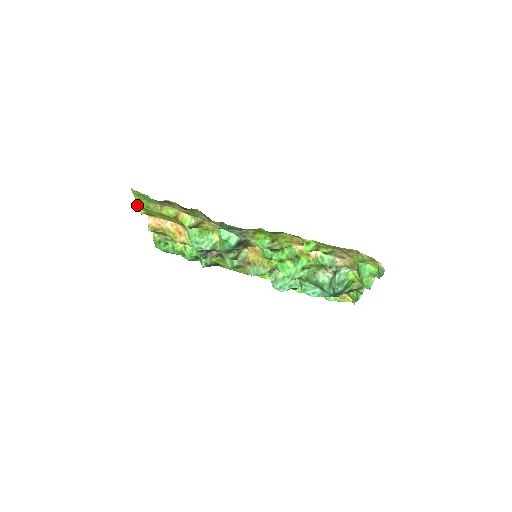
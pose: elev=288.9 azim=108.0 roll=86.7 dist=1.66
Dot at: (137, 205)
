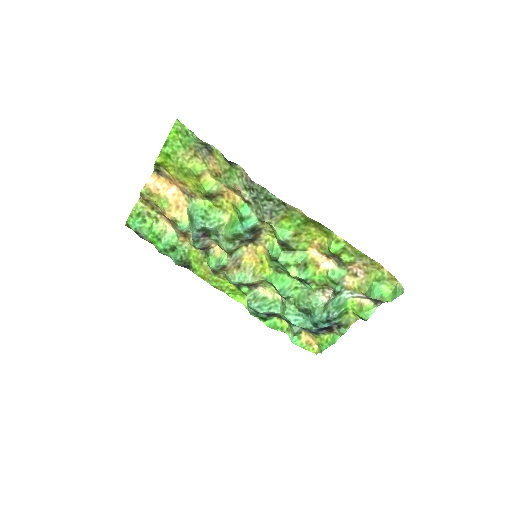
Dot at: (162, 147)
